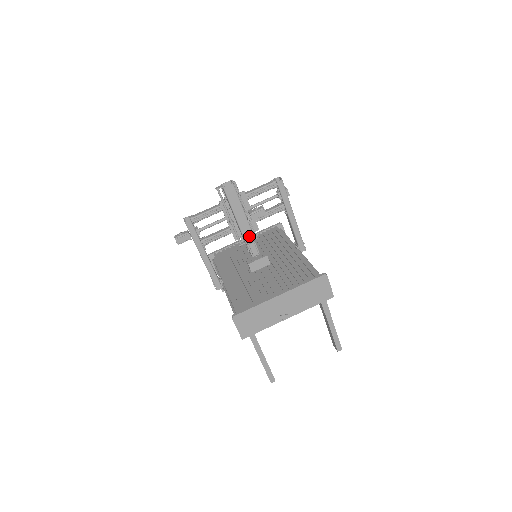
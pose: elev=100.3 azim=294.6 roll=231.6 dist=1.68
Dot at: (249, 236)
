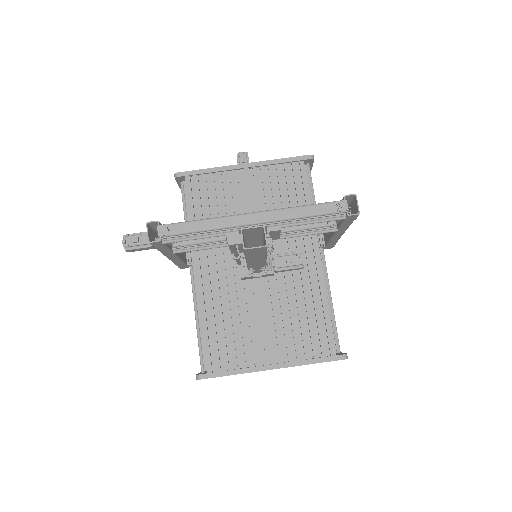
Dot at: (258, 267)
